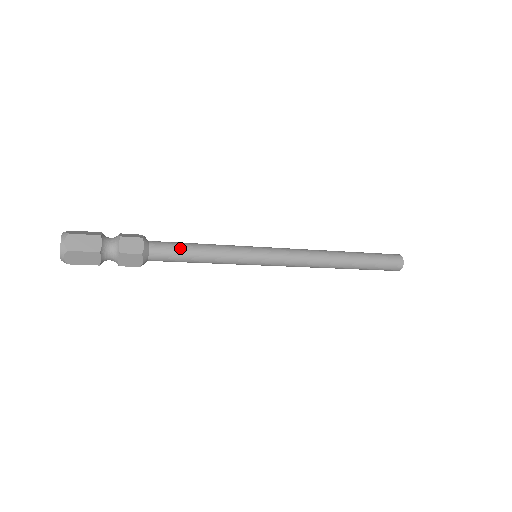
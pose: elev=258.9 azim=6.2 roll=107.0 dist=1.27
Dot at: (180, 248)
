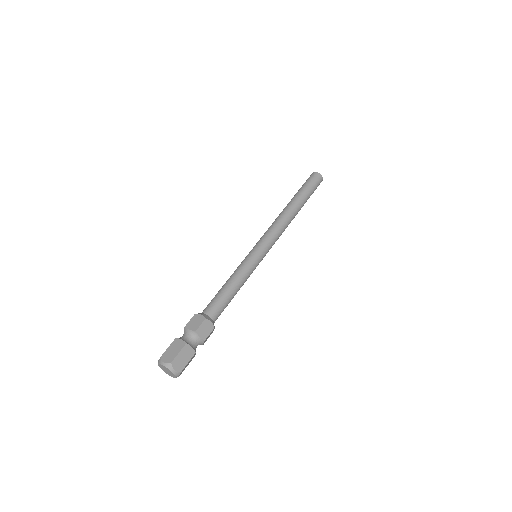
Dot at: (225, 300)
